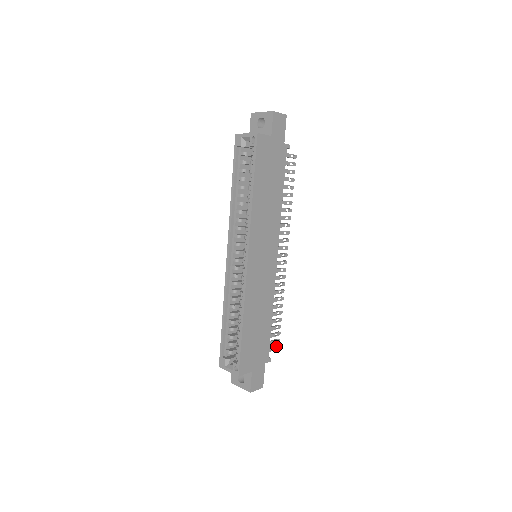
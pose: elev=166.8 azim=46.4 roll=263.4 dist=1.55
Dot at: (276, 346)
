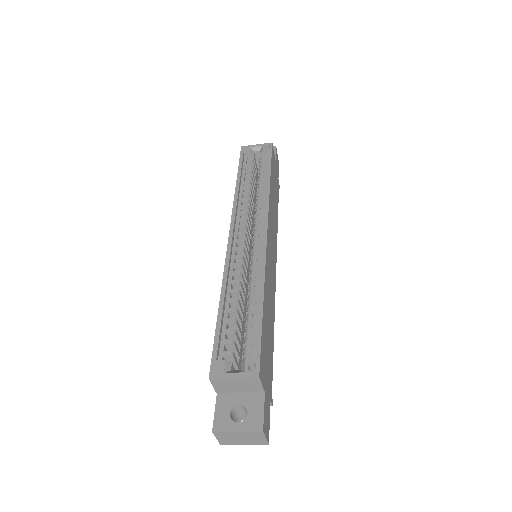
Dot at: occluded
